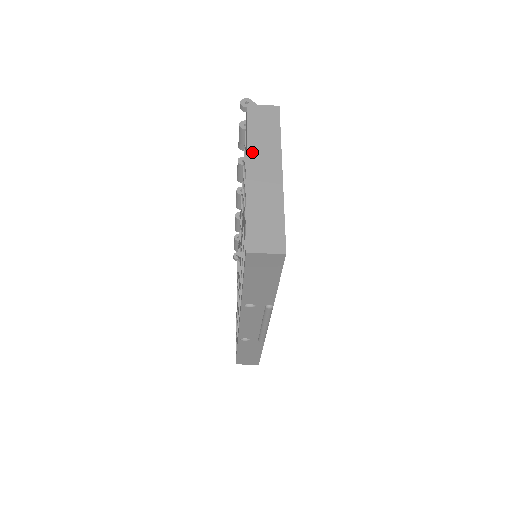
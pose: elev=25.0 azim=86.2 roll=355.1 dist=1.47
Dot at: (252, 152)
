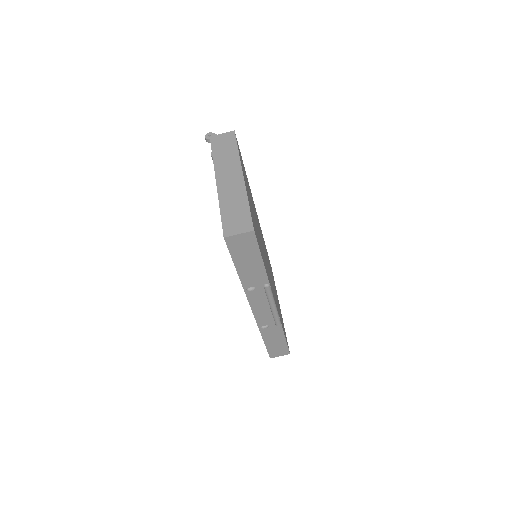
Dot at: (218, 168)
